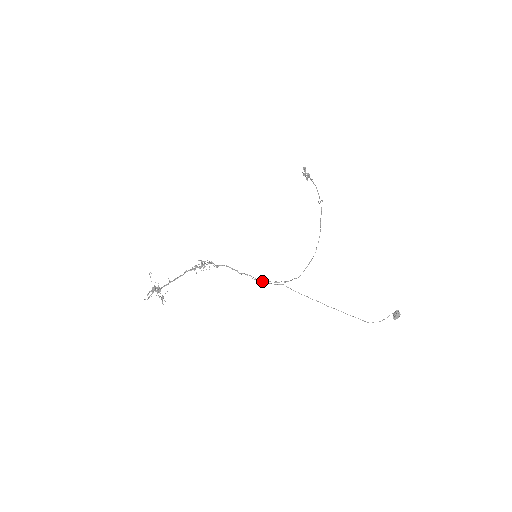
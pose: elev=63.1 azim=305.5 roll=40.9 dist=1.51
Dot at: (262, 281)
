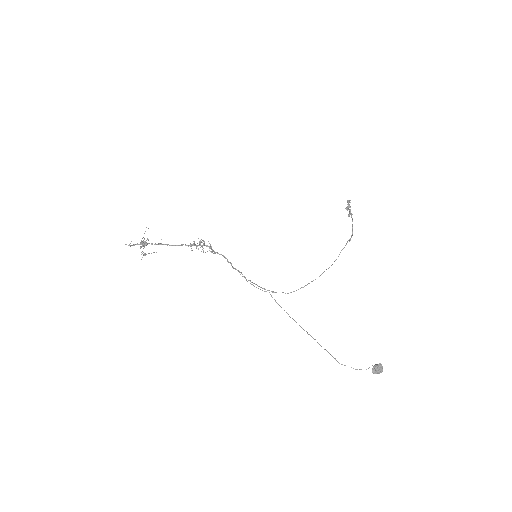
Dot at: occluded
